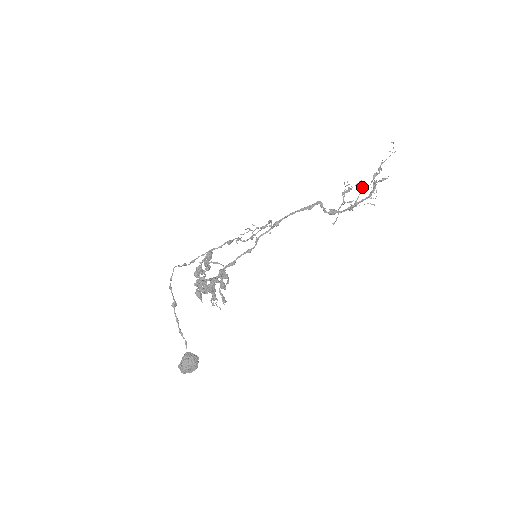
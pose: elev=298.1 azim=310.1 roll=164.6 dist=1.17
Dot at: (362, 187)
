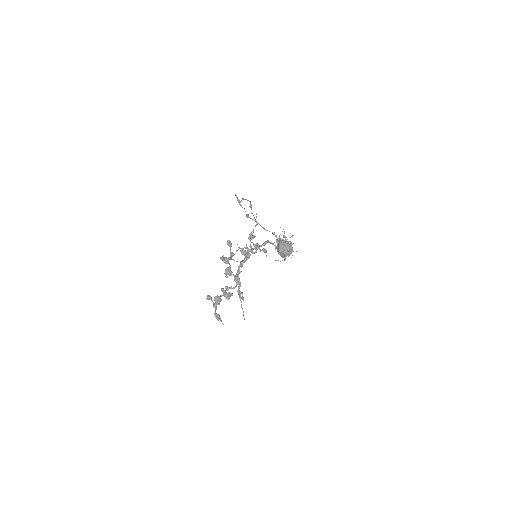
Dot at: occluded
